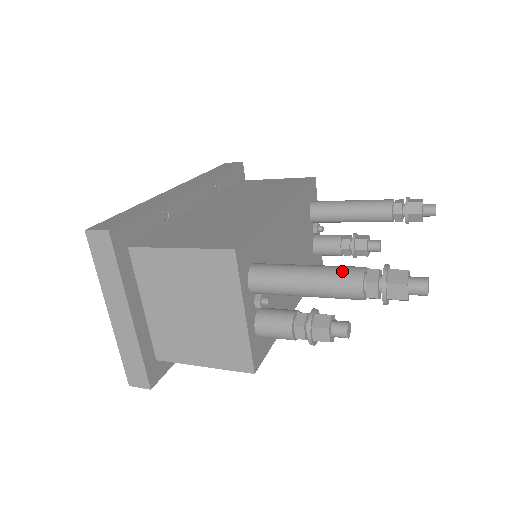
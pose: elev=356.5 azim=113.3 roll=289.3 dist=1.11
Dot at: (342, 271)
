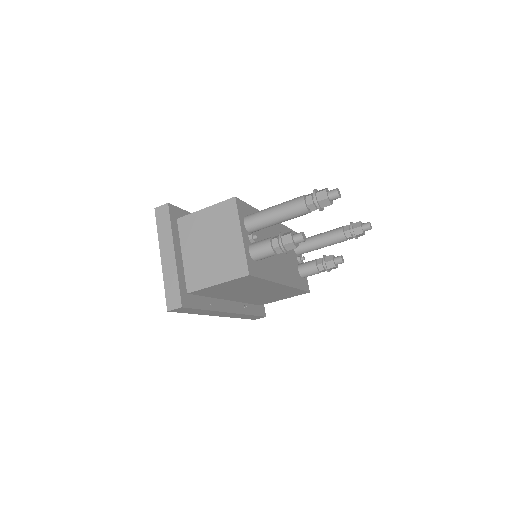
Dot at: (294, 199)
